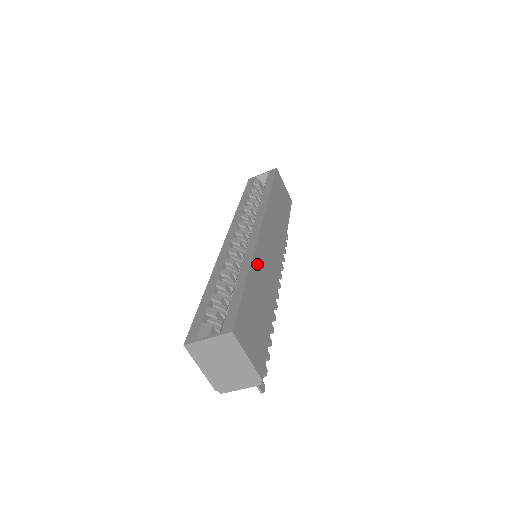
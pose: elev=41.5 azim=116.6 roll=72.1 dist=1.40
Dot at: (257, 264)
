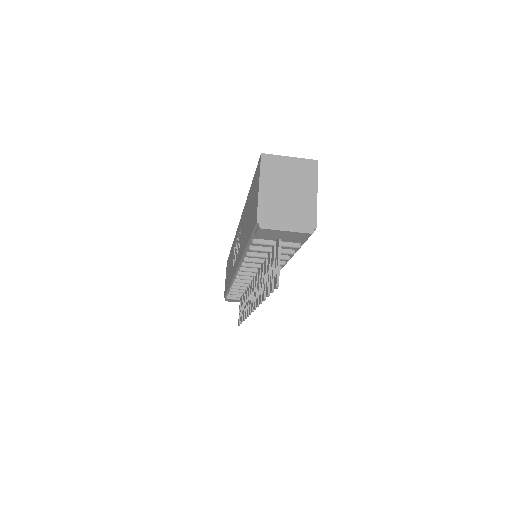
Dot at: occluded
